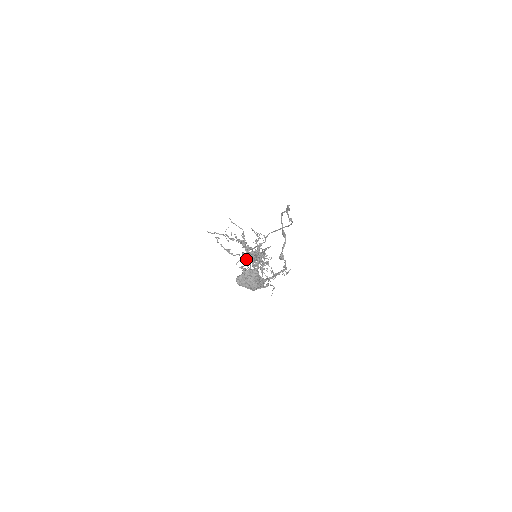
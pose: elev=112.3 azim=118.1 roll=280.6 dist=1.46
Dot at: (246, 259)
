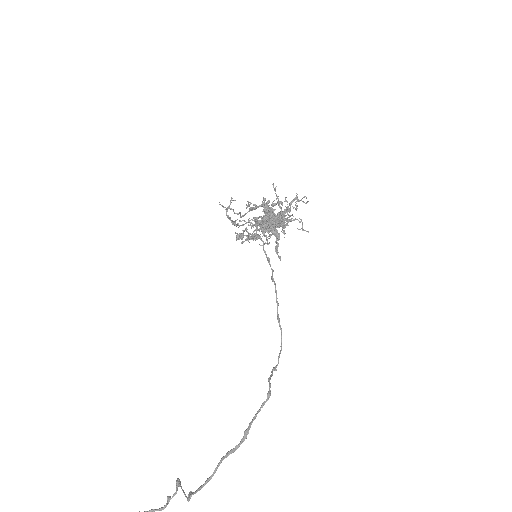
Dot at: occluded
